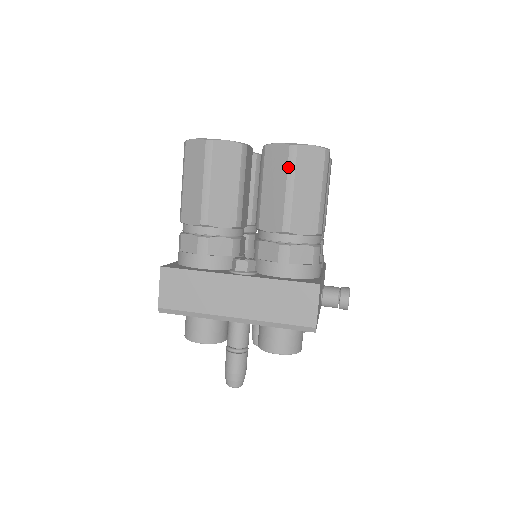
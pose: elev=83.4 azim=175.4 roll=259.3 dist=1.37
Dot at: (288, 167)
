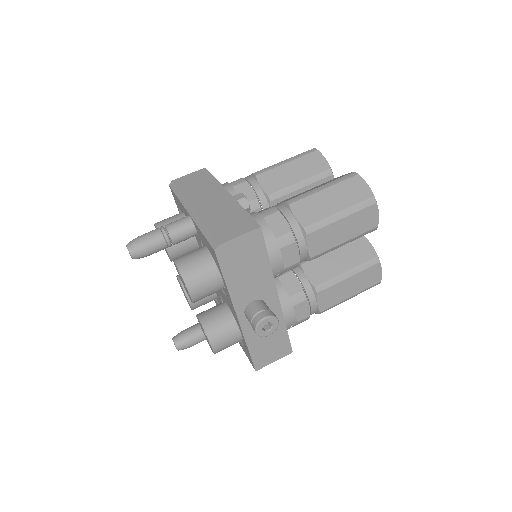
Dot at: (338, 179)
